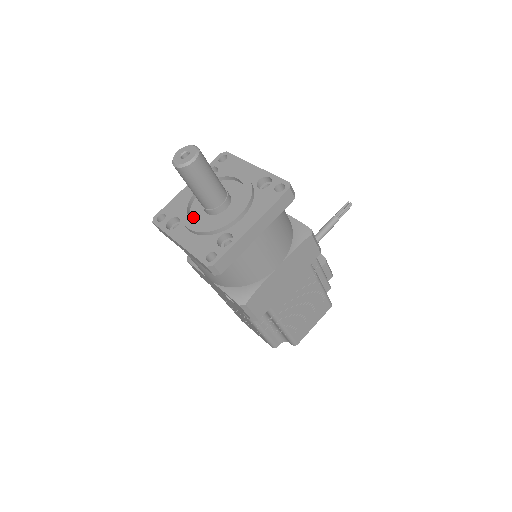
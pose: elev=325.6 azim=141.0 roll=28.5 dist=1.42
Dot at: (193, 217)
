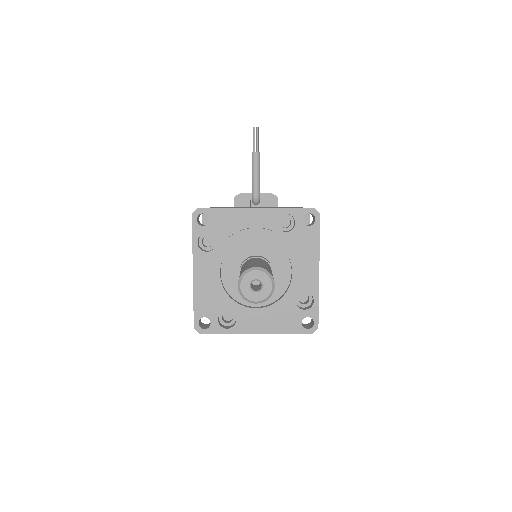
Dot at: (244, 301)
